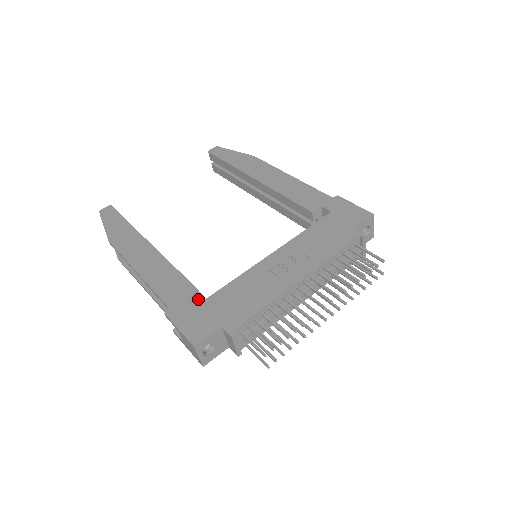
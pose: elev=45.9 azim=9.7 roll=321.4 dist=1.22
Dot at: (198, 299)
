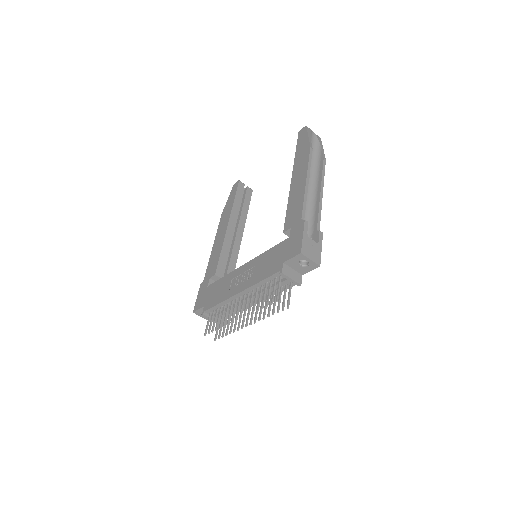
Dot at: occluded
